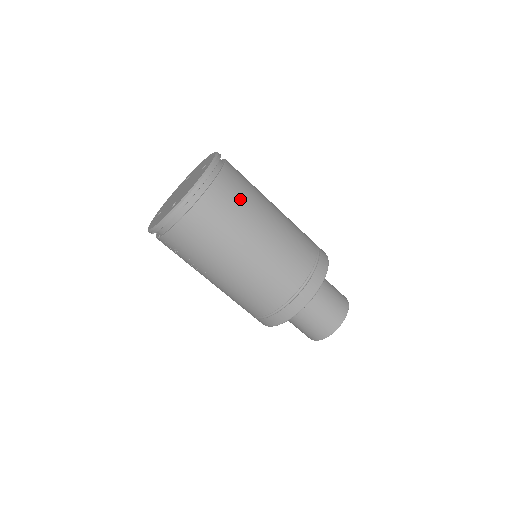
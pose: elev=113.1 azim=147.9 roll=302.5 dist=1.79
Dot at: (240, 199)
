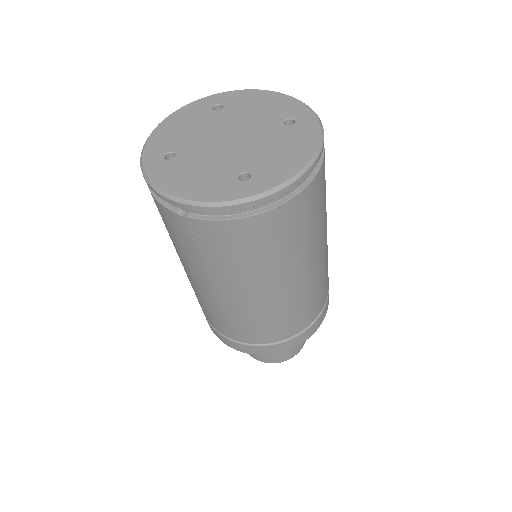
Dot at: (324, 200)
